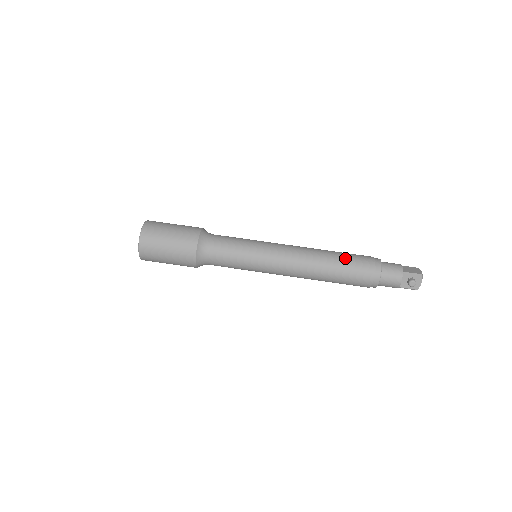
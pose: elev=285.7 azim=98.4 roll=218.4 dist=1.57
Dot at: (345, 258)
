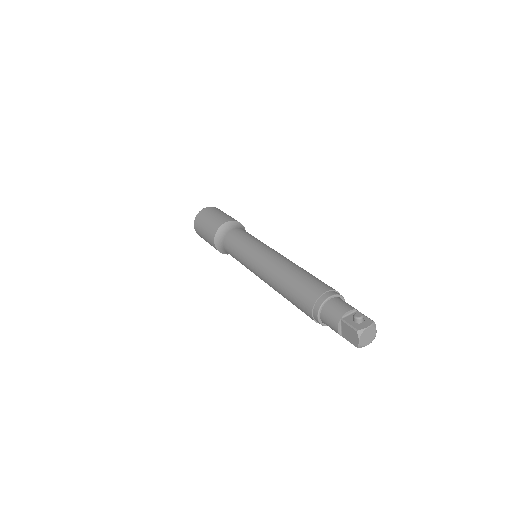
Dot at: occluded
